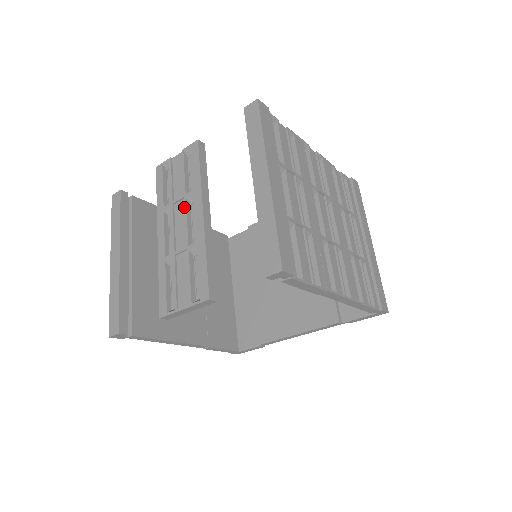
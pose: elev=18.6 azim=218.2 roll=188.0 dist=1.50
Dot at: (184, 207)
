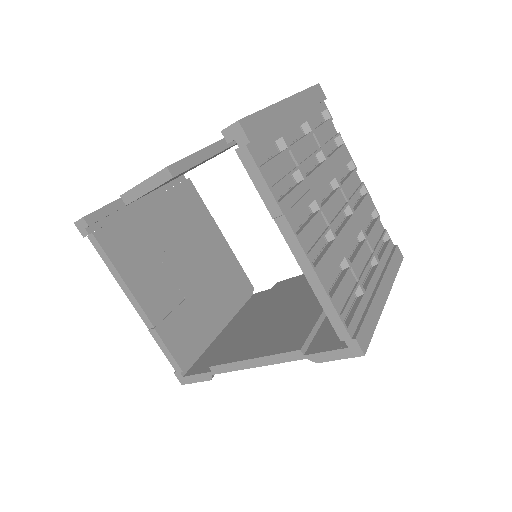
Dot at: occluded
